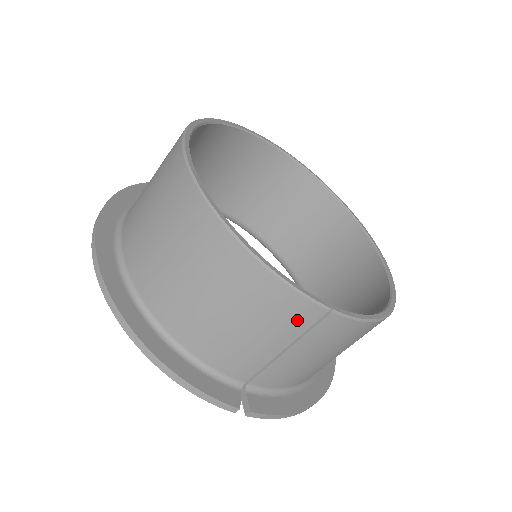
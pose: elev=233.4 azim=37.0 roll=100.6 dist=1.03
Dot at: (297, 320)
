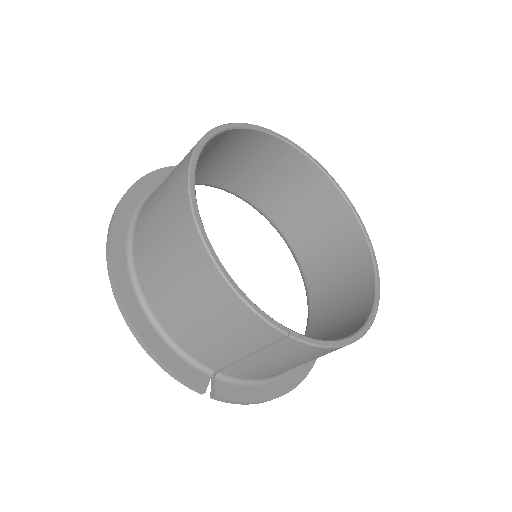
Dot at: (259, 336)
